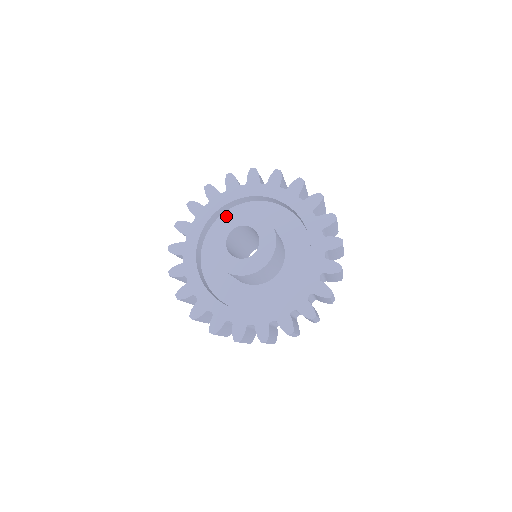
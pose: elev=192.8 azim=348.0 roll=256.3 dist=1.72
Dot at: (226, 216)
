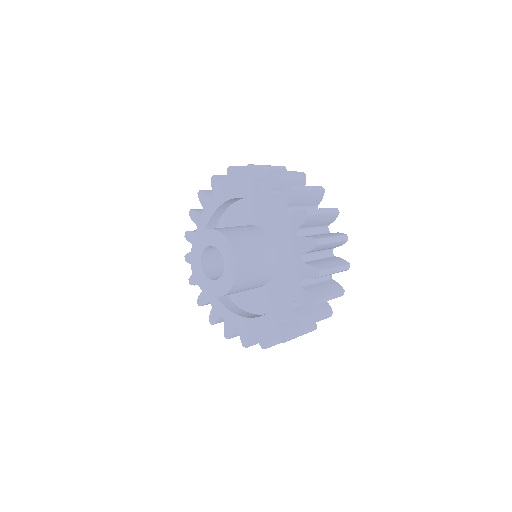
Dot at: (208, 230)
